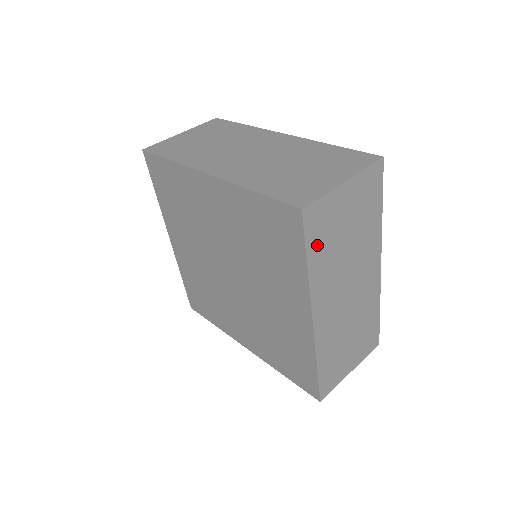
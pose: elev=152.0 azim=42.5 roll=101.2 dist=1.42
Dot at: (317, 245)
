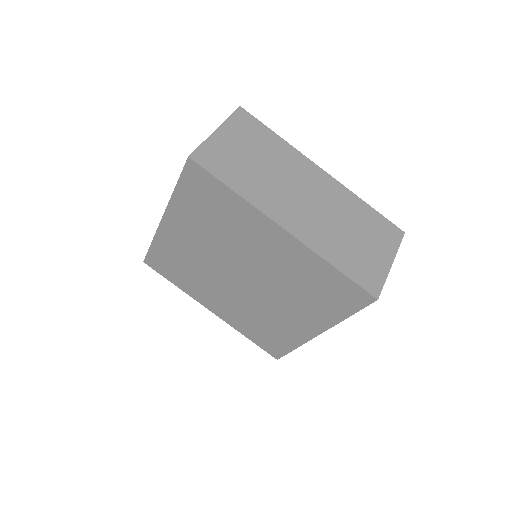
Dot at: (229, 175)
